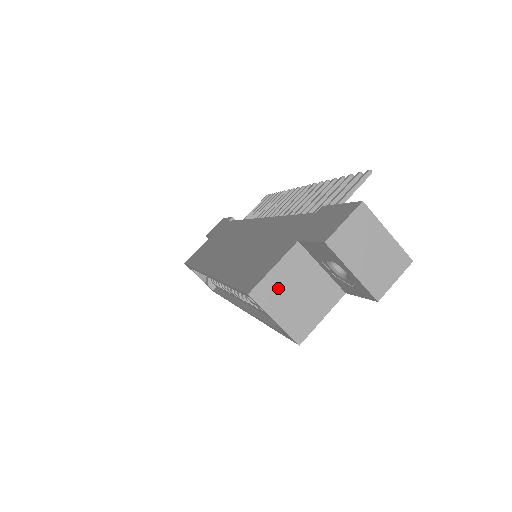
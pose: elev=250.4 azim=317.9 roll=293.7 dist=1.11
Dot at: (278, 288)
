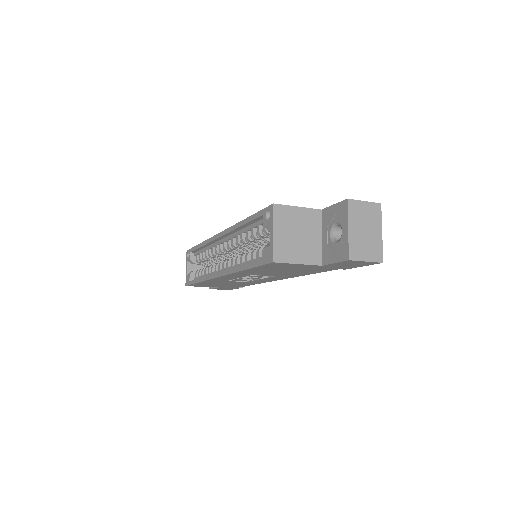
Dot at: (291, 219)
